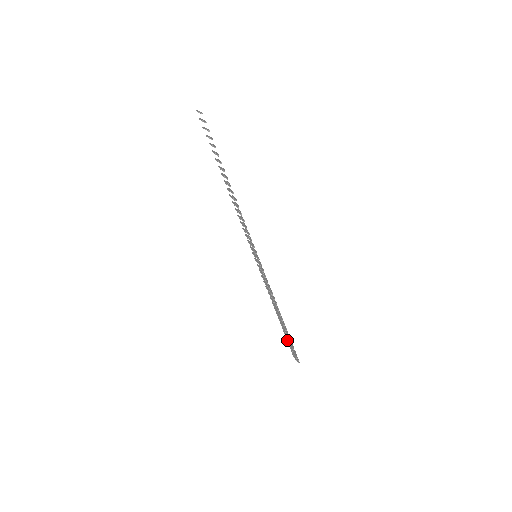
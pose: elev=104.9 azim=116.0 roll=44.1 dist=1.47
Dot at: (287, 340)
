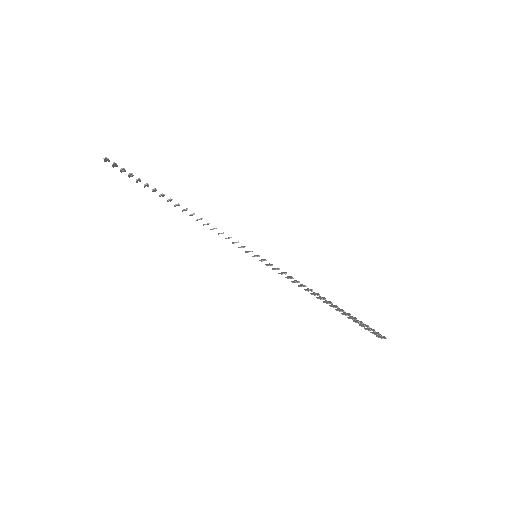
Dot at: occluded
